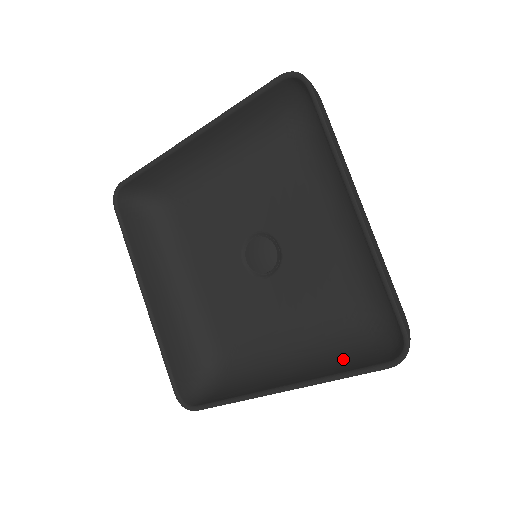
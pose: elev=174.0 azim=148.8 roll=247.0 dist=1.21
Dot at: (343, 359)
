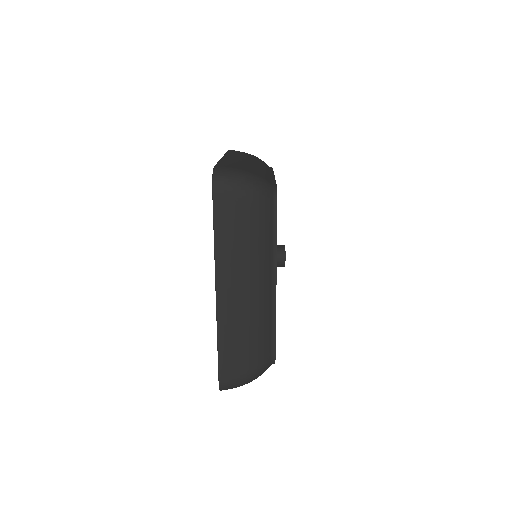
Dot at: occluded
